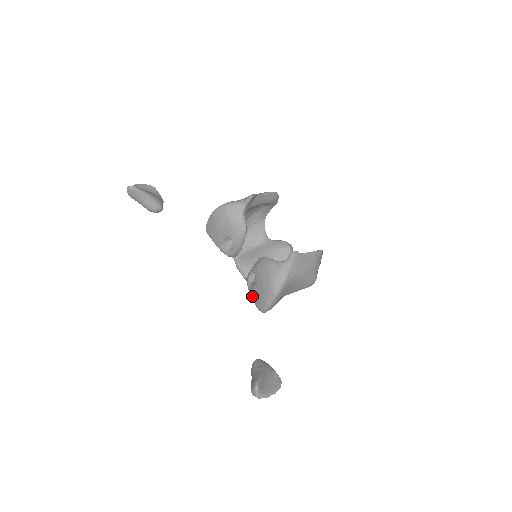
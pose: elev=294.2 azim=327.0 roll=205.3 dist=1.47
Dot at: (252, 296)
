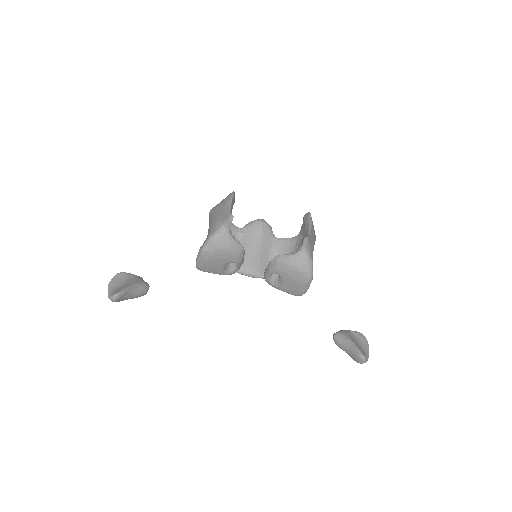
Dot at: (284, 291)
